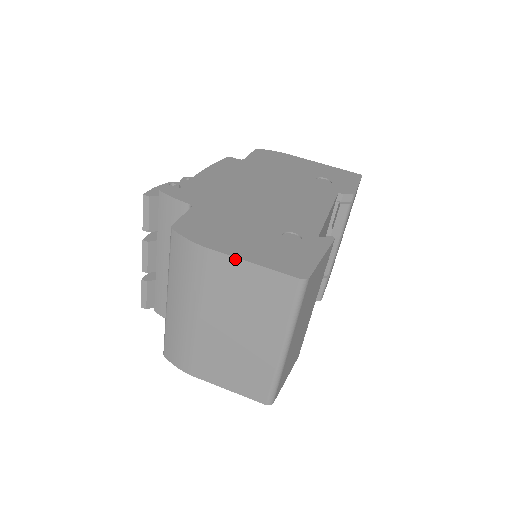
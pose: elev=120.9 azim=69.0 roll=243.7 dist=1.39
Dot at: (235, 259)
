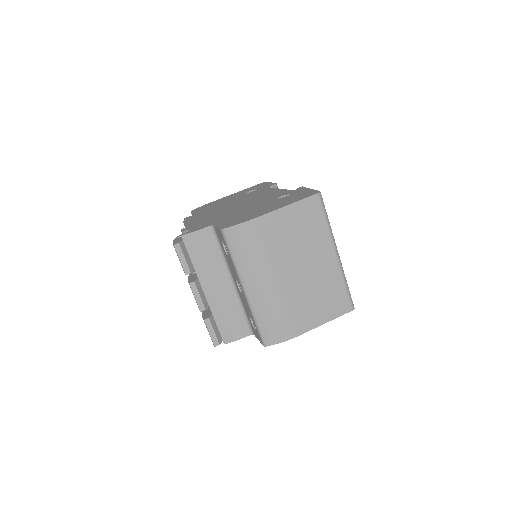
Dot at: (276, 211)
